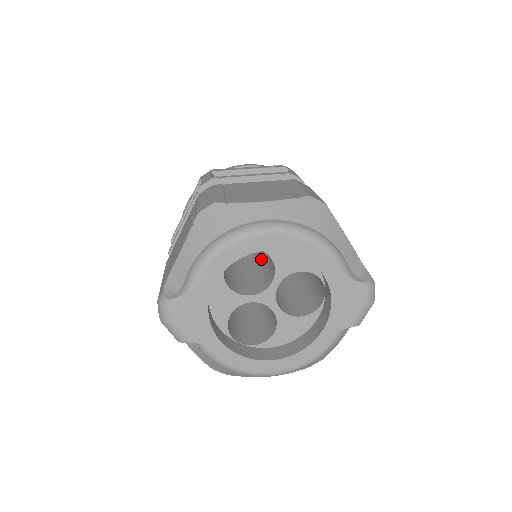
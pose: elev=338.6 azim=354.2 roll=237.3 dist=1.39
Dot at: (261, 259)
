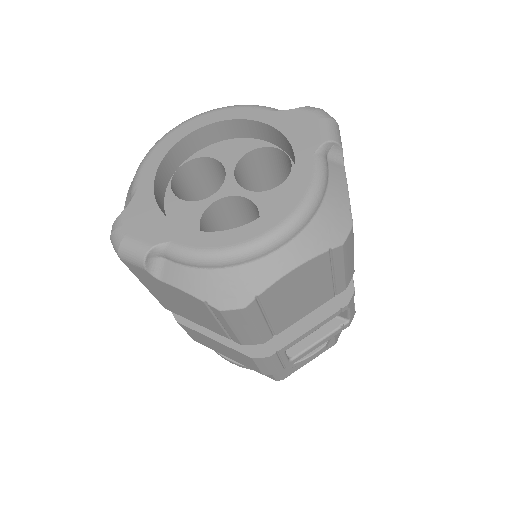
Dot at: occluded
